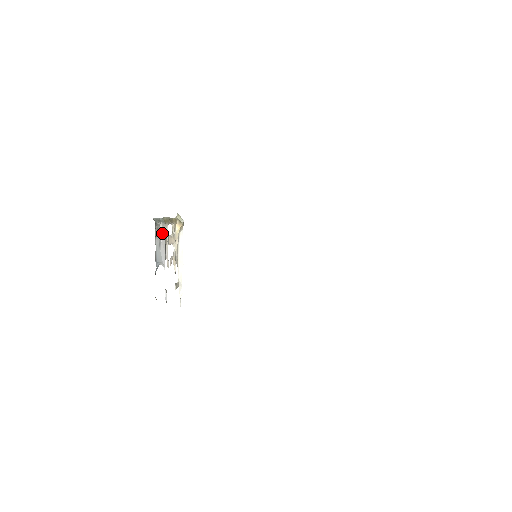
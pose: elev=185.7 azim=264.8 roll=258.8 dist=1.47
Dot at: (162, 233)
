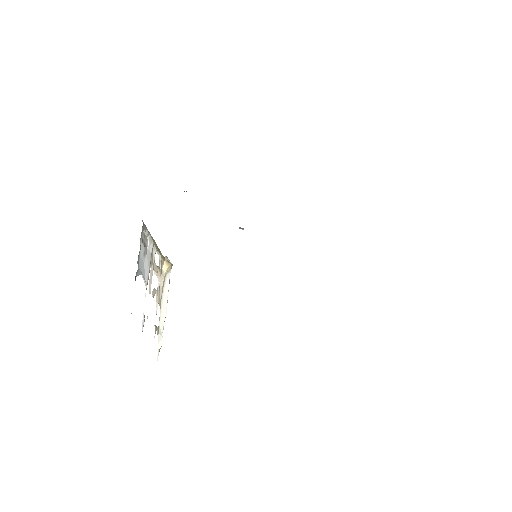
Dot at: (148, 248)
